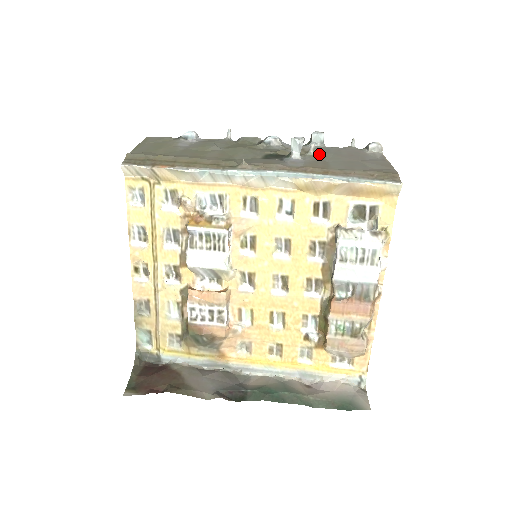
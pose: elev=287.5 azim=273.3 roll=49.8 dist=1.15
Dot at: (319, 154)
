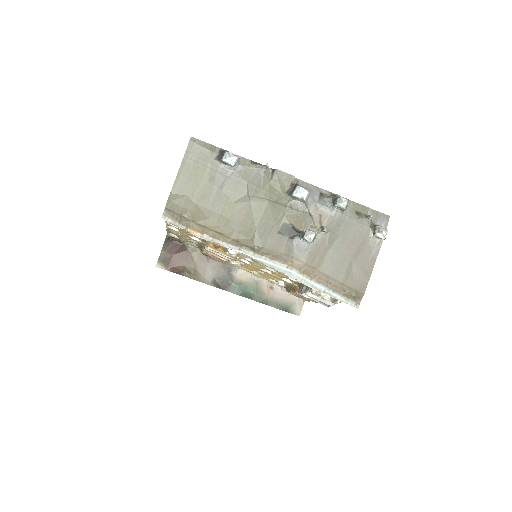
Dot at: (327, 236)
